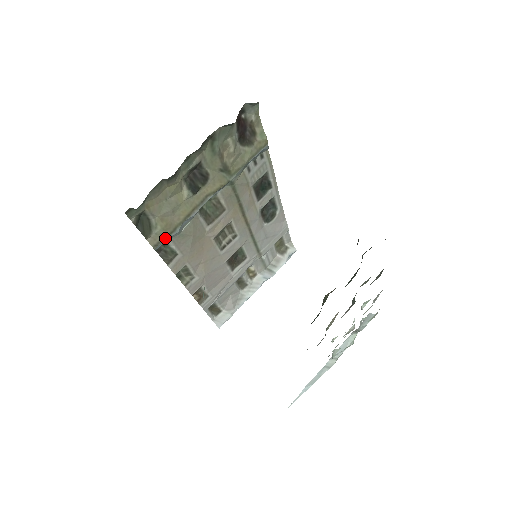
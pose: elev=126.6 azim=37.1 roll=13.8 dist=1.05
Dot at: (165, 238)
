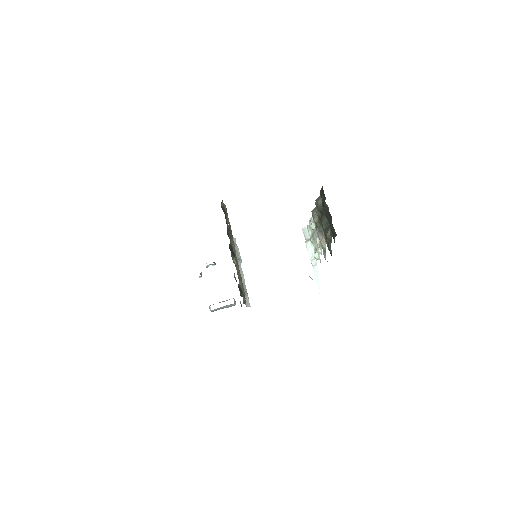
Dot at: occluded
